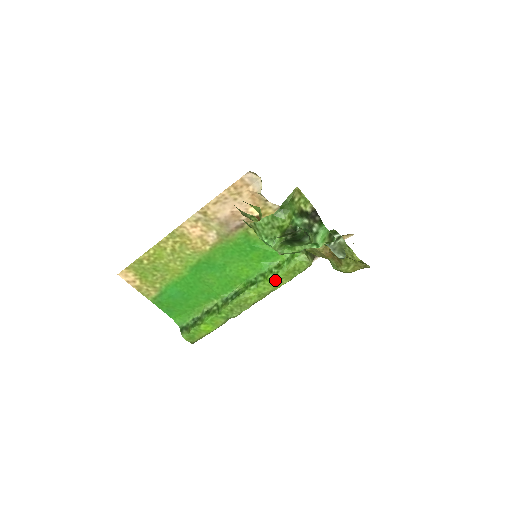
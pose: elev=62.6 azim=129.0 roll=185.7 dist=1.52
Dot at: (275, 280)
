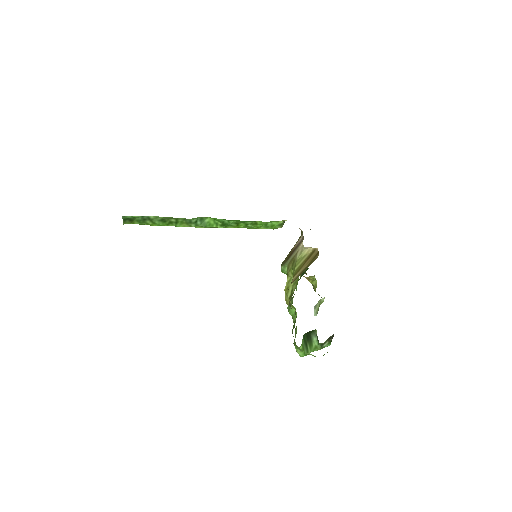
Dot at: occluded
